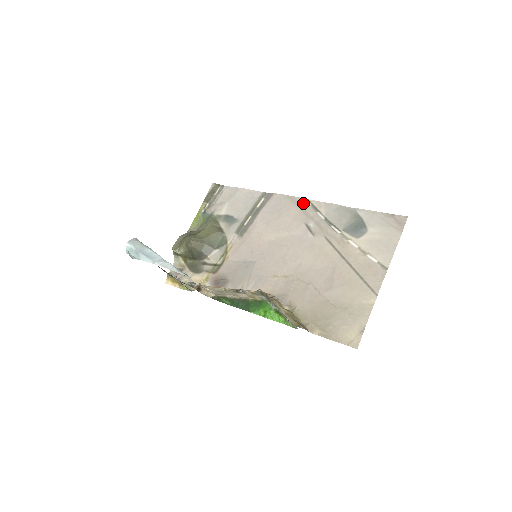
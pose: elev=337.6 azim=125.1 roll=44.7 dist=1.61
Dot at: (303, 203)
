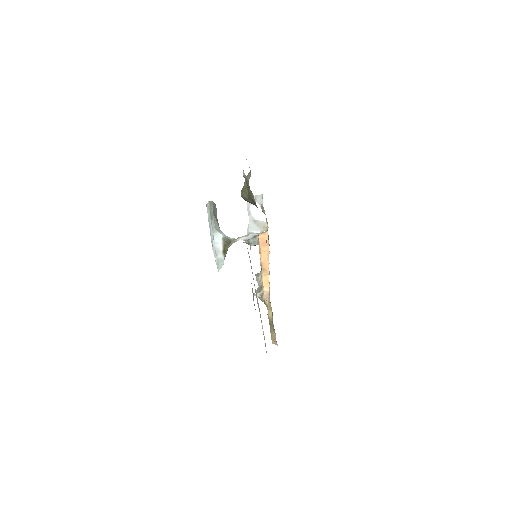
Dot at: occluded
